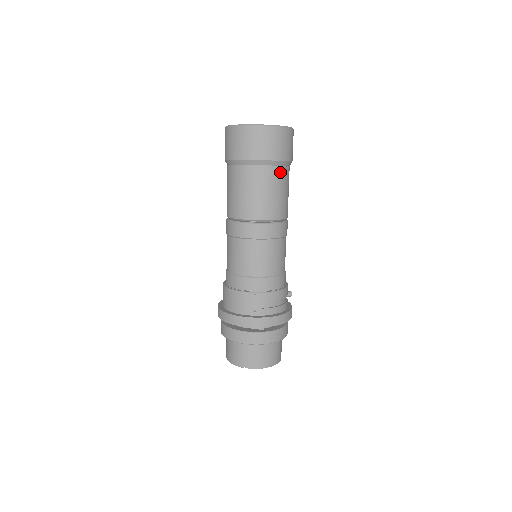
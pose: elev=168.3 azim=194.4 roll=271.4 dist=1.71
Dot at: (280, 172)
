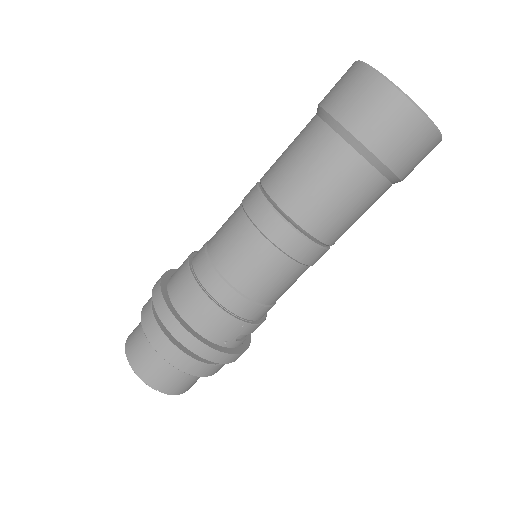
Dot at: (385, 191)
